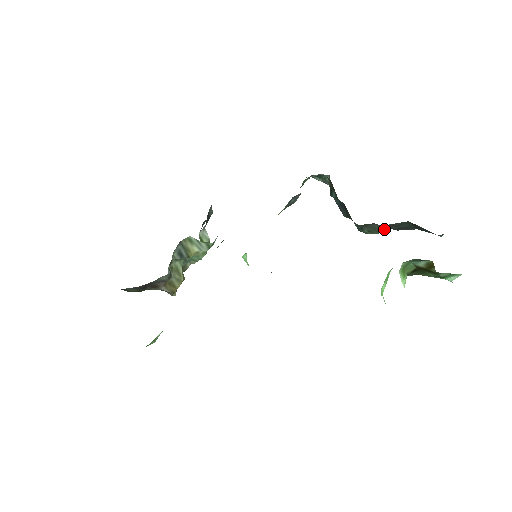
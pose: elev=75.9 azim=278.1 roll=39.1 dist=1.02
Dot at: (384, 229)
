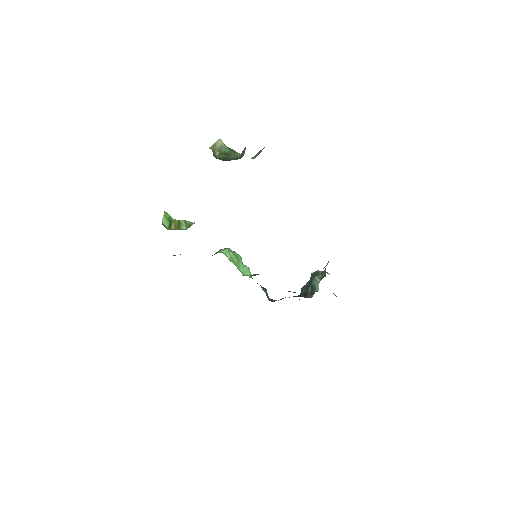
Dot at: occluded
